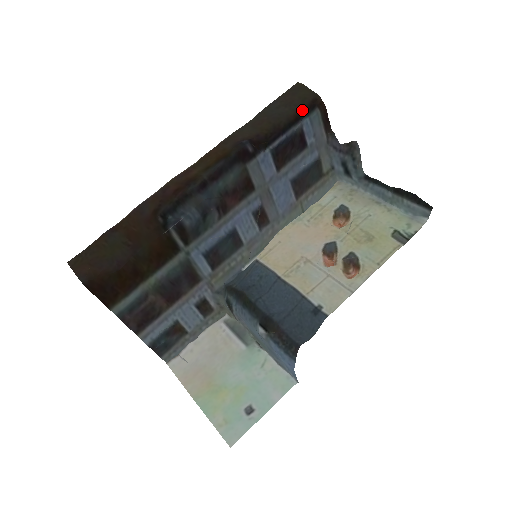
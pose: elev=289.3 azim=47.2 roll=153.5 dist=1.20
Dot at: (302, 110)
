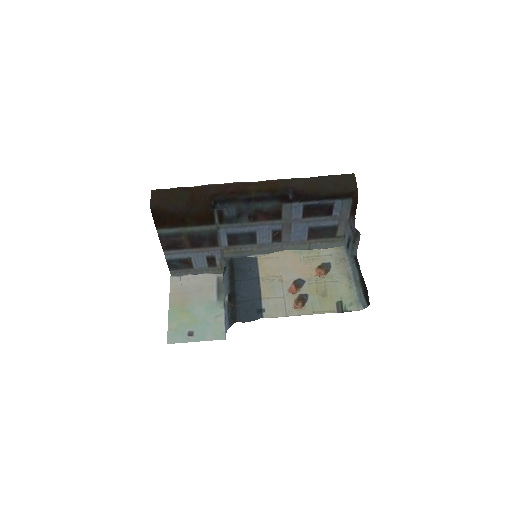
Dot at: (340, 194)
